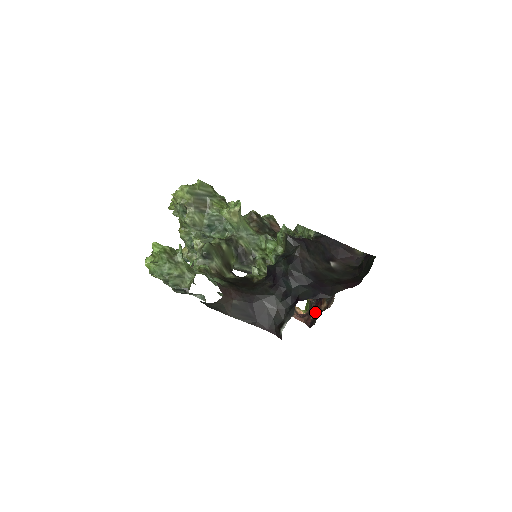
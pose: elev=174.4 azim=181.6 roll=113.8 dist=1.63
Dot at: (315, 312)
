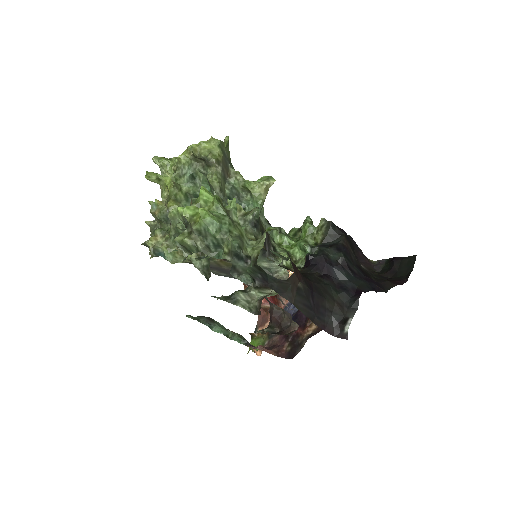
Dot at: (290, 341)
